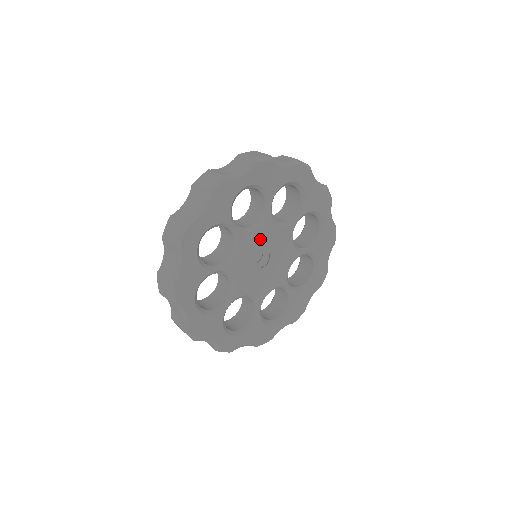
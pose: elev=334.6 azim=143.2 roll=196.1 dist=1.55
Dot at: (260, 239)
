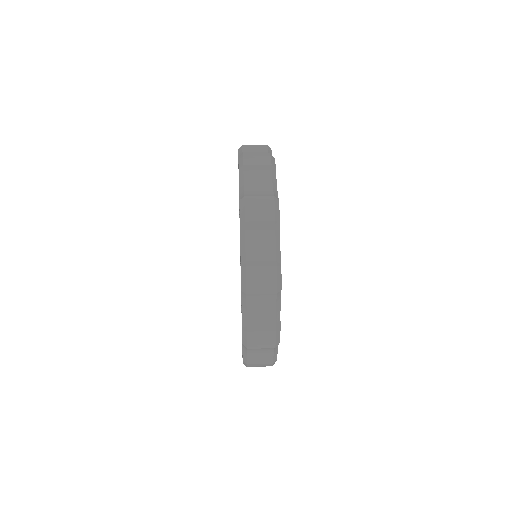
Dot at: occluded
